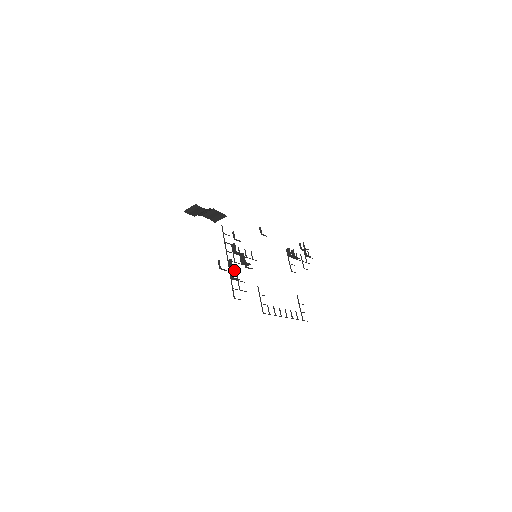
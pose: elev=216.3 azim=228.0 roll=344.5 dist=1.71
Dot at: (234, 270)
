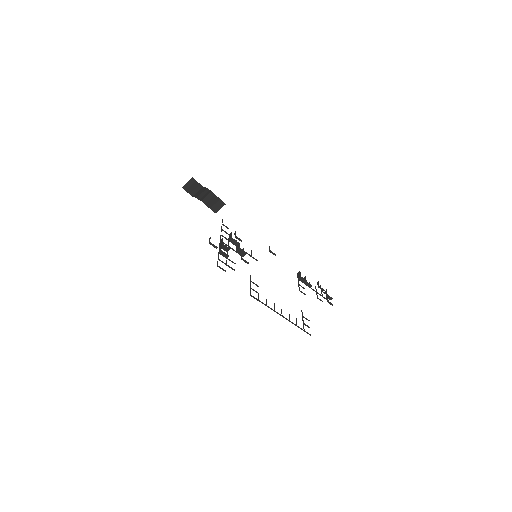
Dot at: (225, 249)
